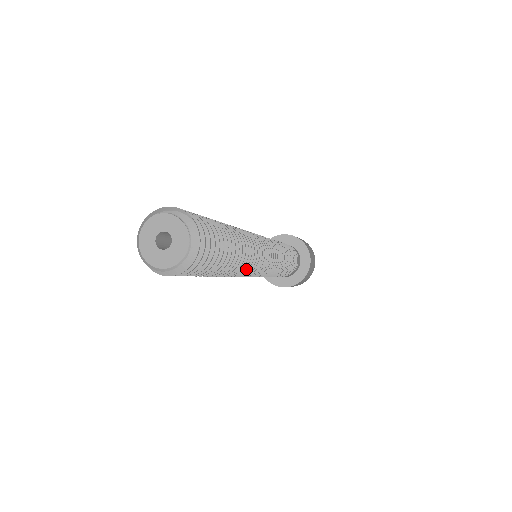
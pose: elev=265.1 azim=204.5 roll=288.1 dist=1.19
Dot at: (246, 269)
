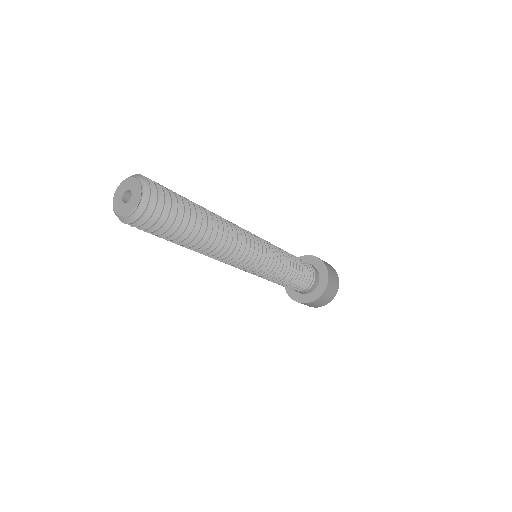
Dot at: (220, 255)
